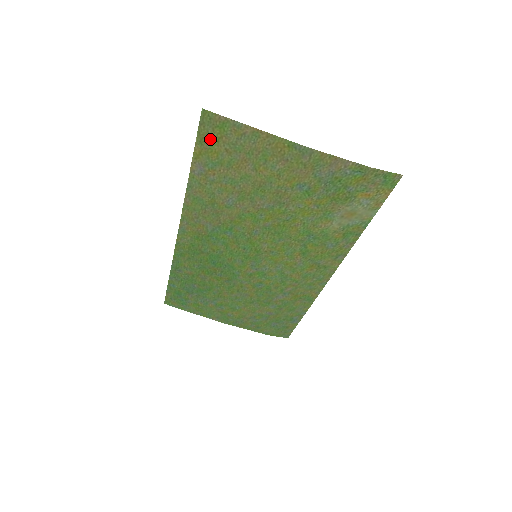
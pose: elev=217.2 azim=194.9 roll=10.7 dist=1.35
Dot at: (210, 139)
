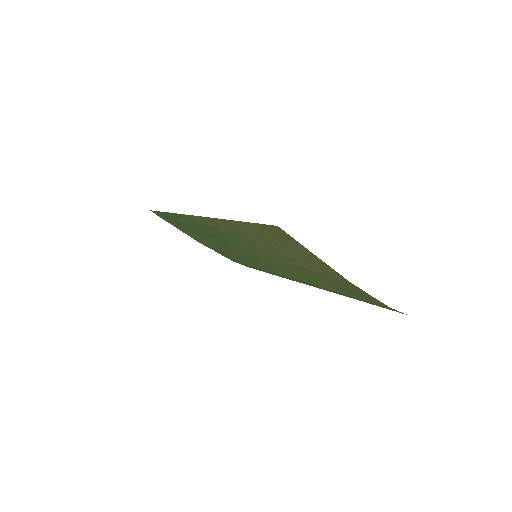
Dot at: (270, 231)
